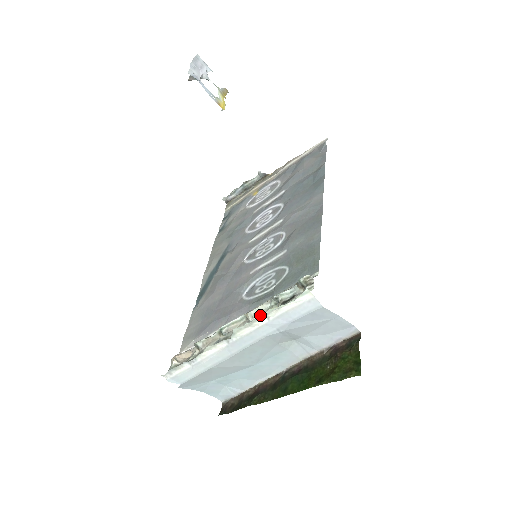
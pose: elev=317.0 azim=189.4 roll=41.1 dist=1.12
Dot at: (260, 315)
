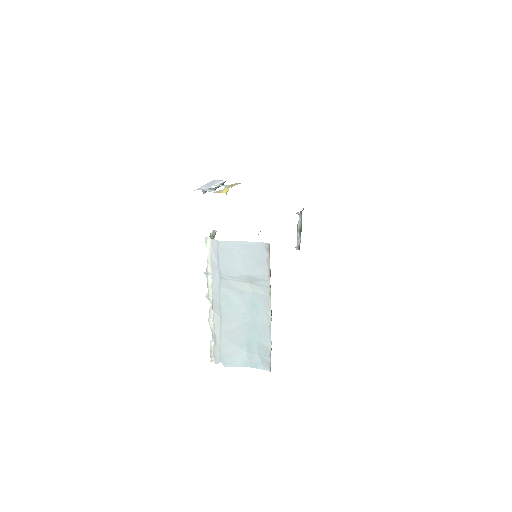
Dot at: occluded
